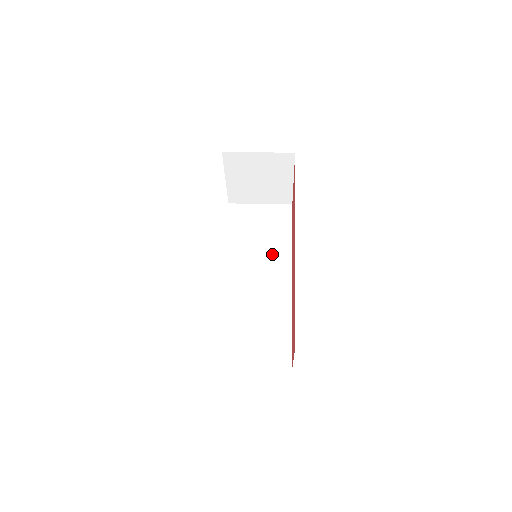
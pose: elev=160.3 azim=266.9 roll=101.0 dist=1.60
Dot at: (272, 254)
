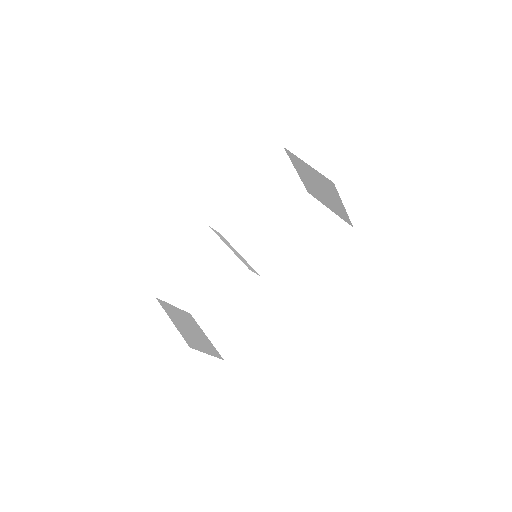
Dot at: (295, 262)
